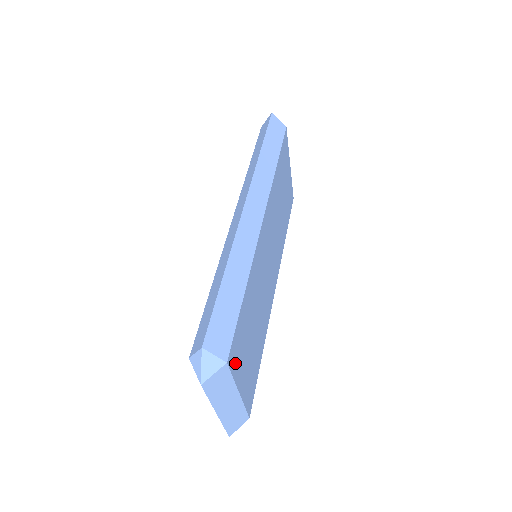
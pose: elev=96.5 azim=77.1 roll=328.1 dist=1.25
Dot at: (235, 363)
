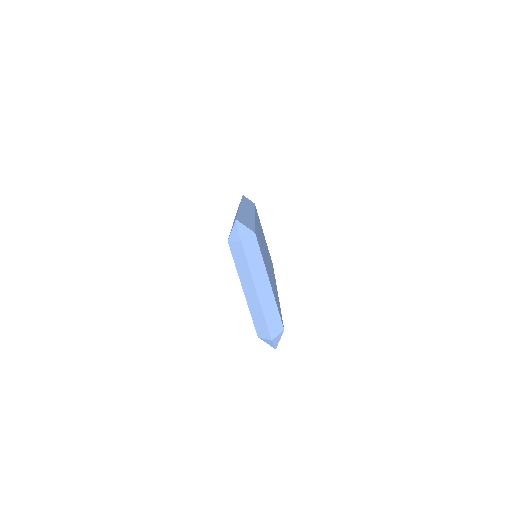
Dot at: (261, 251)
